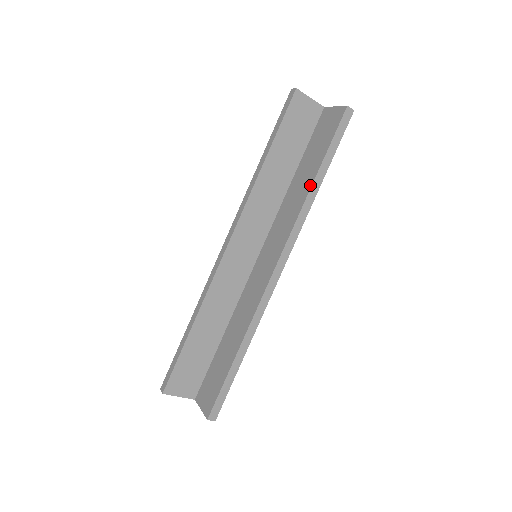
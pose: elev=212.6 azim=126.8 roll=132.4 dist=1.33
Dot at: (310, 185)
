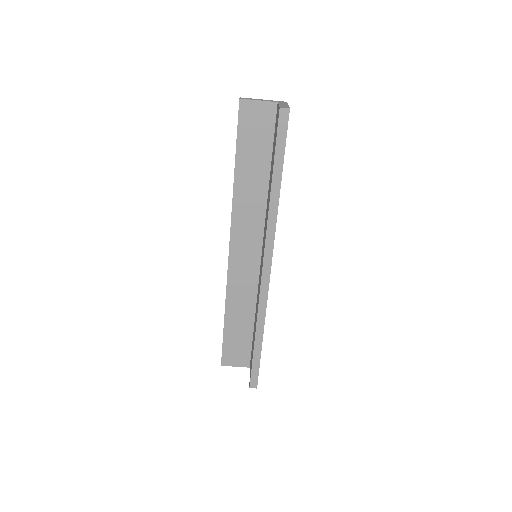
Dot at: (270, 193)
